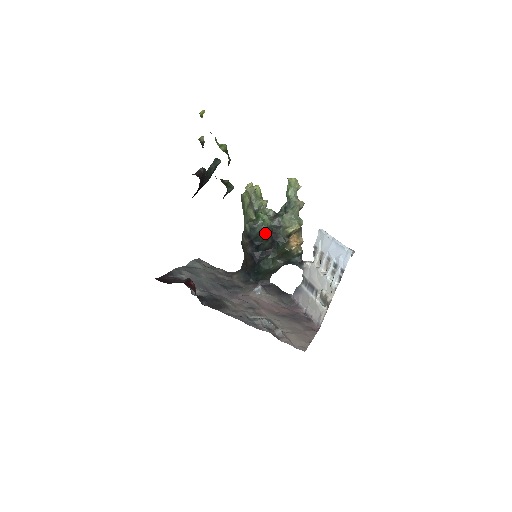
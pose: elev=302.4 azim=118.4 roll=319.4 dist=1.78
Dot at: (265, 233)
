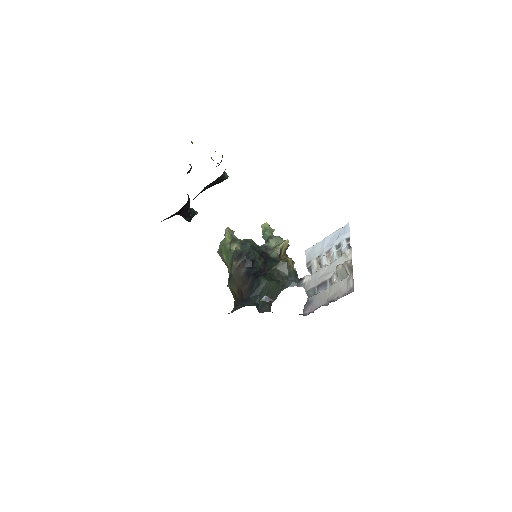
Dot at: (256, 251)
